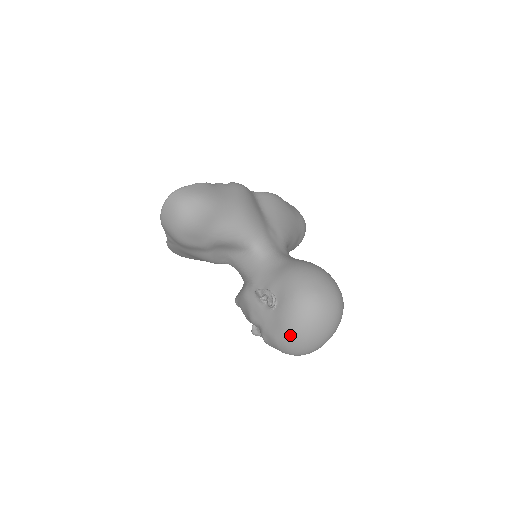
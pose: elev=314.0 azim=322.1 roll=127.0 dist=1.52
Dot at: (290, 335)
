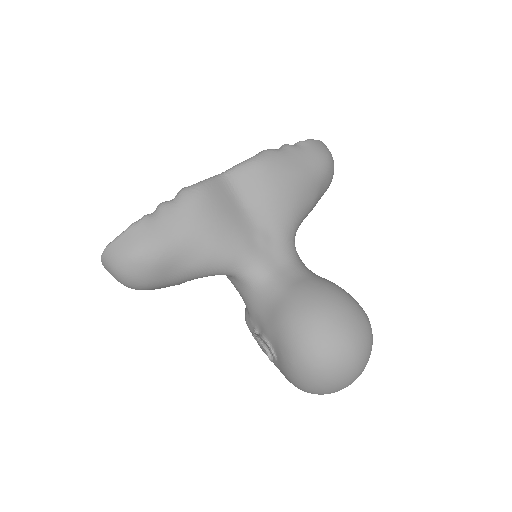
Dot at: occluded
